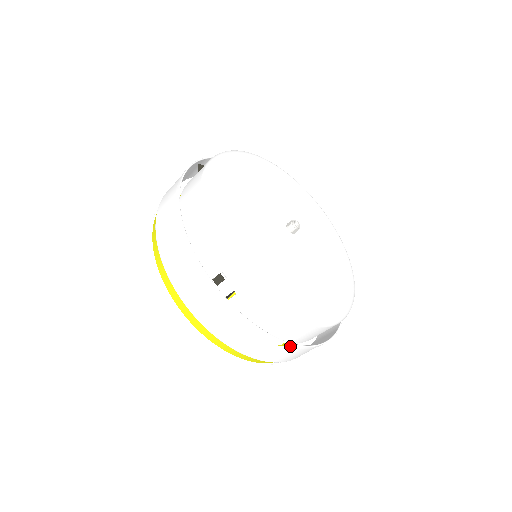
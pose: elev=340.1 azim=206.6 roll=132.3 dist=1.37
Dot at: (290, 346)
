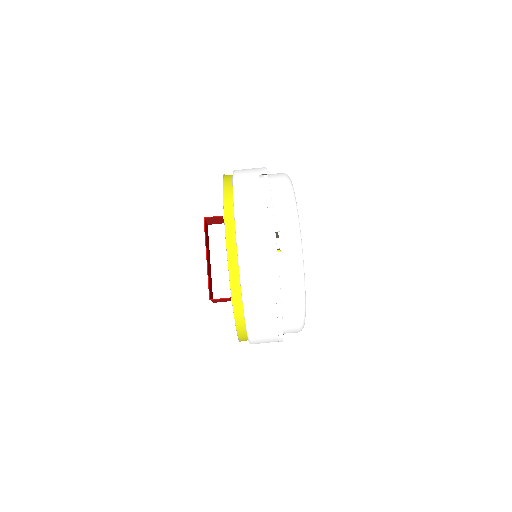
Dot at: occluded
